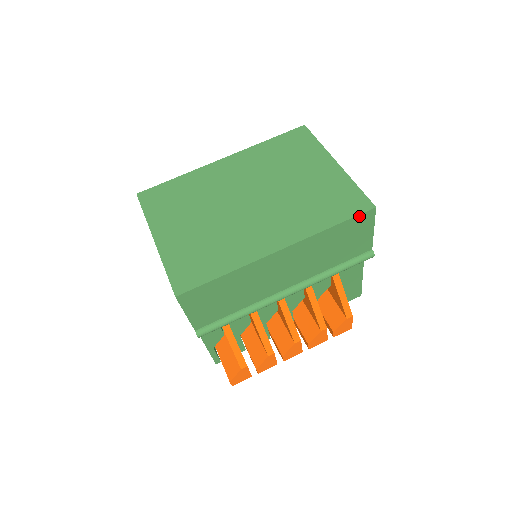
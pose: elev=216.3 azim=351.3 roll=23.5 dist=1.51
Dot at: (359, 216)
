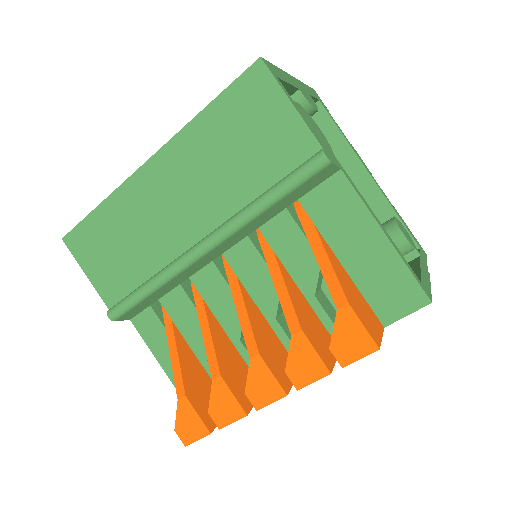
Dot at: (240, 80)
